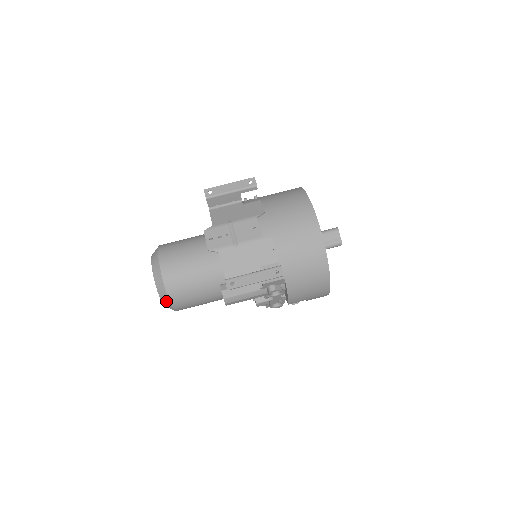
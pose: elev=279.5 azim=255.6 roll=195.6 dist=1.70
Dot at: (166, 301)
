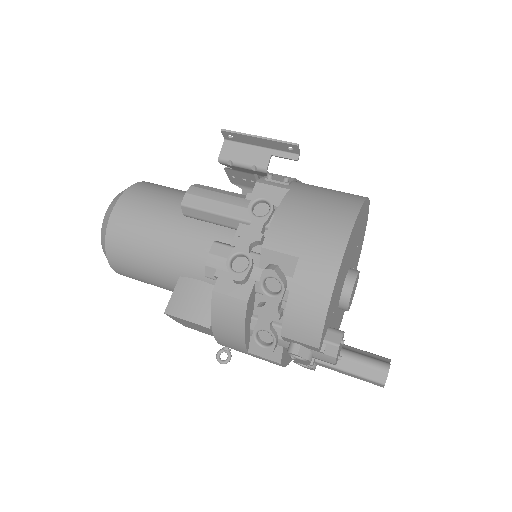
Dot at: (121, 193)
